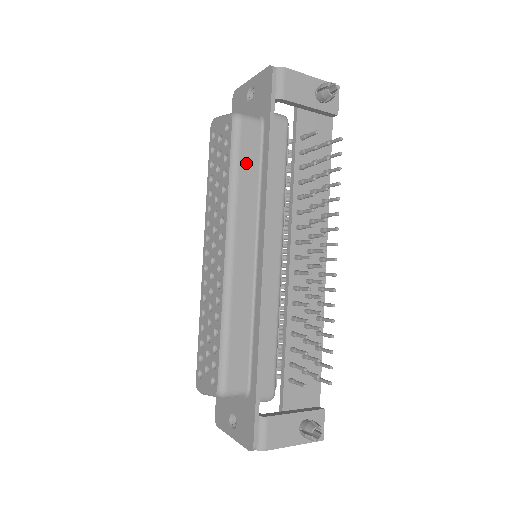
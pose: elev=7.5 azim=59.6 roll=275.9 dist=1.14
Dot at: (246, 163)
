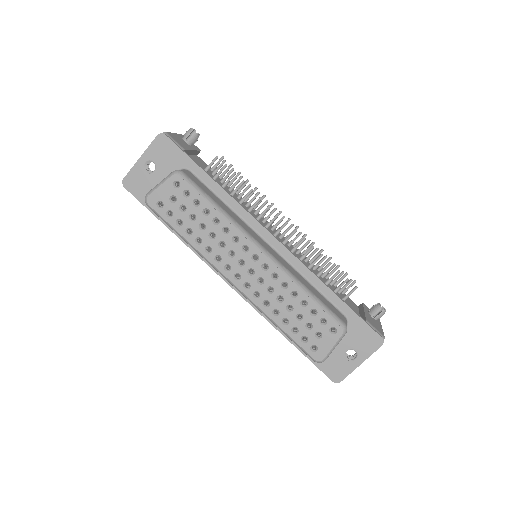
Dot at: (211, 196)
